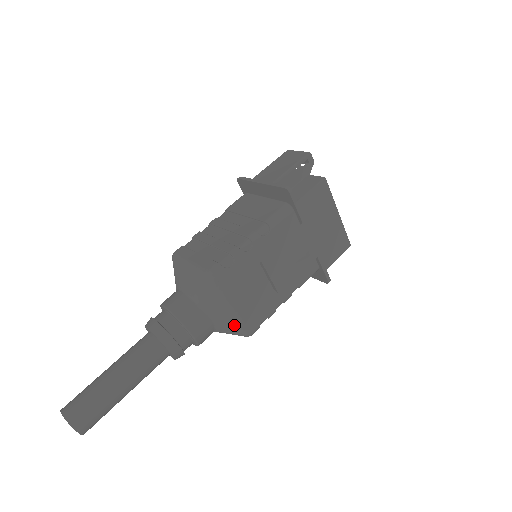
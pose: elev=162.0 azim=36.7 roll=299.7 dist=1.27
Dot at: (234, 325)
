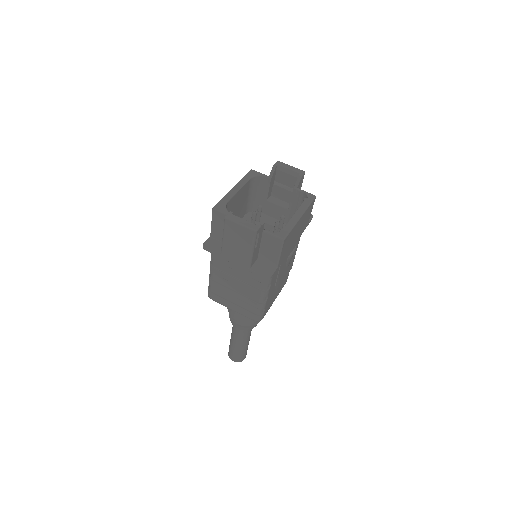
Dot at: occluded
